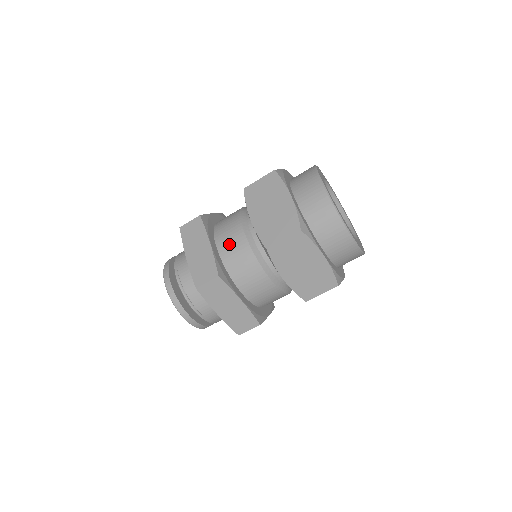
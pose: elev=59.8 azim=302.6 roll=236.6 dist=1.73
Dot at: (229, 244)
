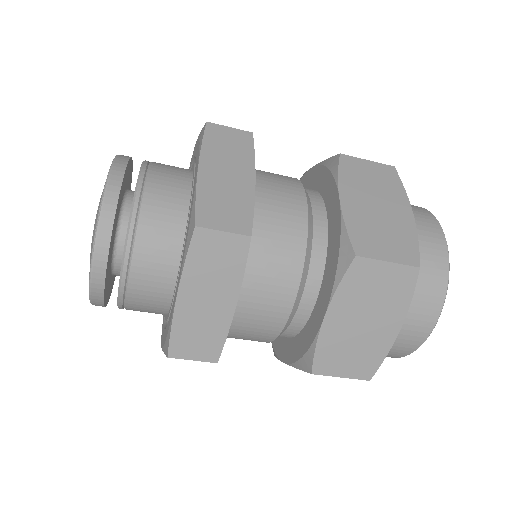
Dot at: (275, 206)
